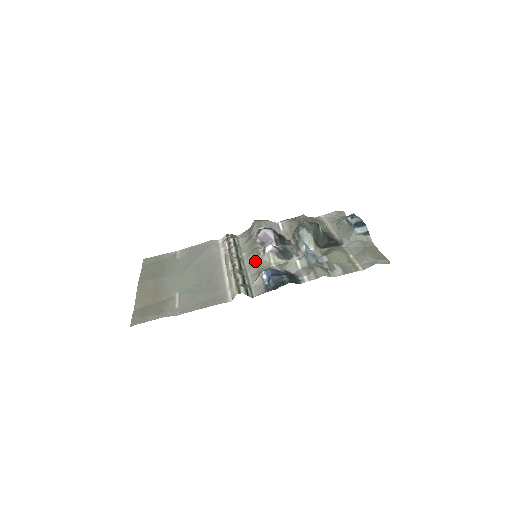
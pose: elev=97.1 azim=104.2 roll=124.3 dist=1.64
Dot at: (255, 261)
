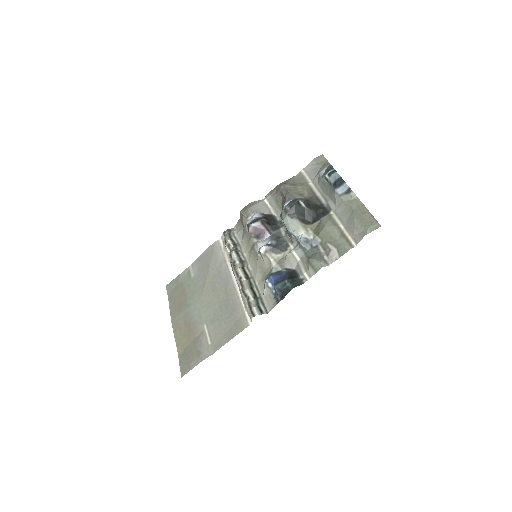
Dot at: (257, 264)
